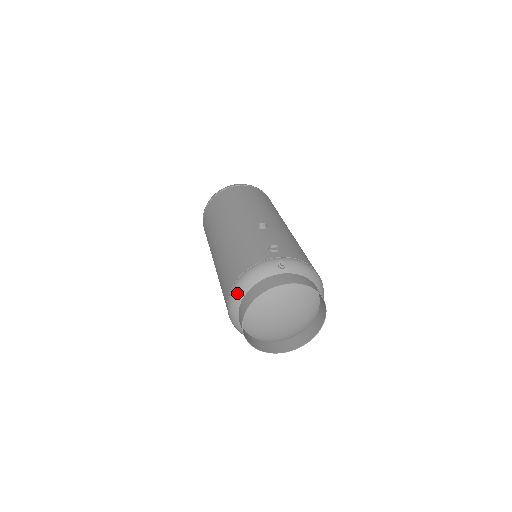
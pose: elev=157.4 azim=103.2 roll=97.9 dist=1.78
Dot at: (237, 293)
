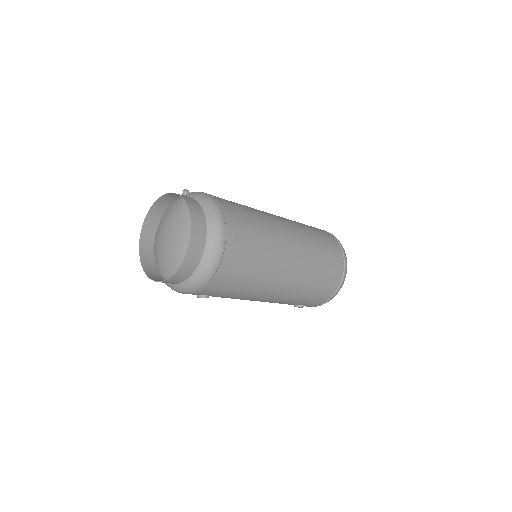
Dot at: occluded
